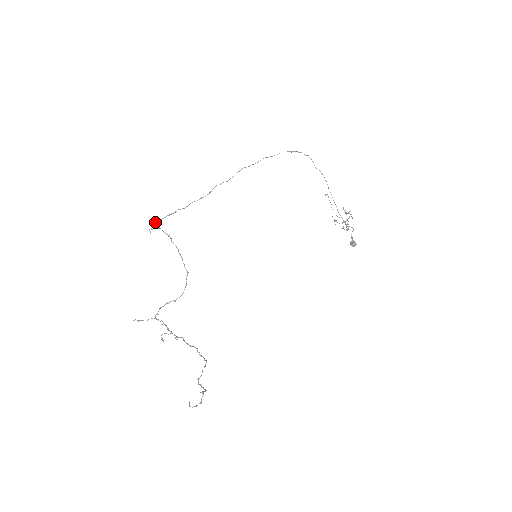
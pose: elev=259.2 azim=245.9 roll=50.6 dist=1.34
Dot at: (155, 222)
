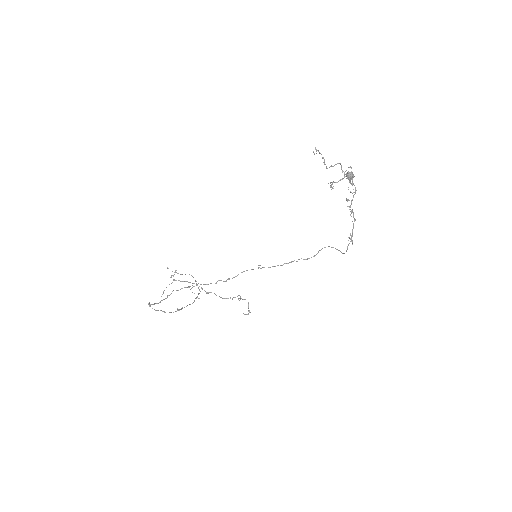
Dot at: occluded
